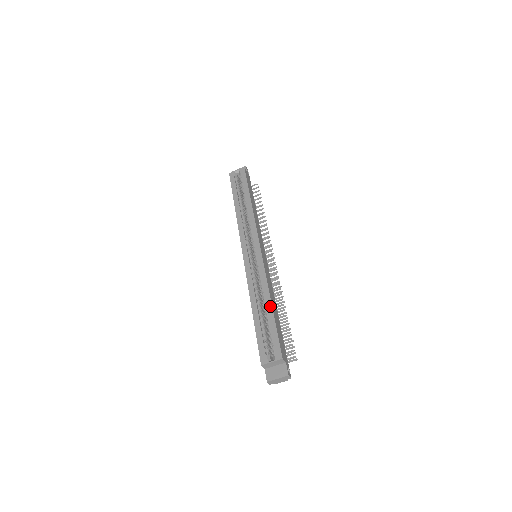
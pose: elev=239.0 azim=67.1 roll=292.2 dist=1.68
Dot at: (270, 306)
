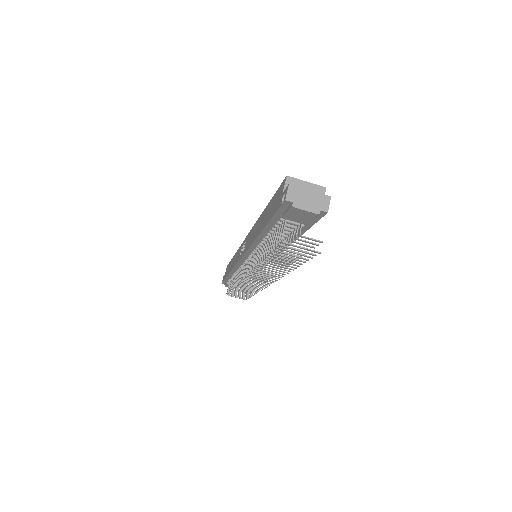
Dot at: occluded
